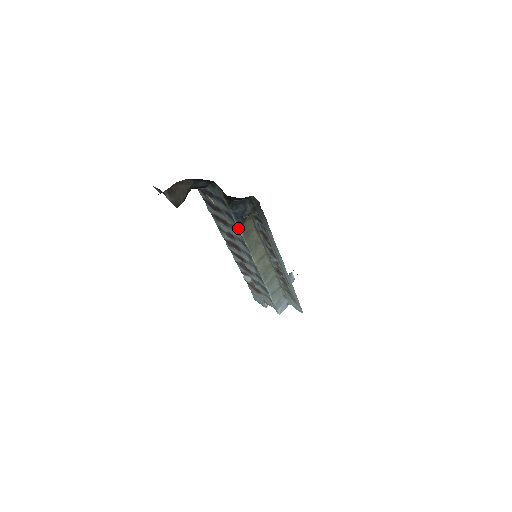
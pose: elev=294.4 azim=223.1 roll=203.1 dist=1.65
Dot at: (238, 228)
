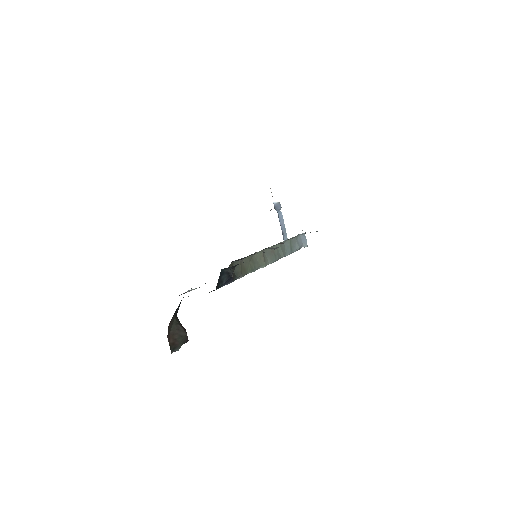
Dot at: (234, 280)
